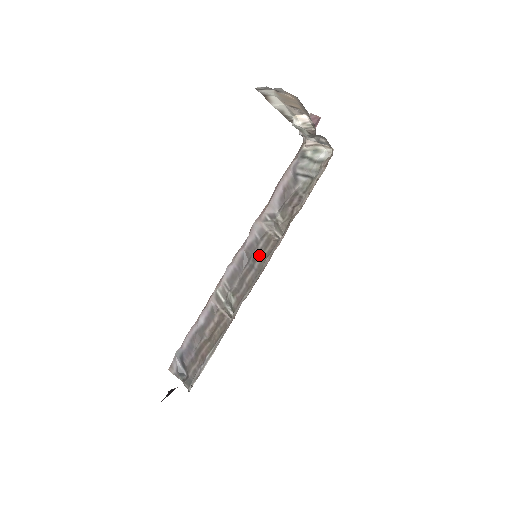
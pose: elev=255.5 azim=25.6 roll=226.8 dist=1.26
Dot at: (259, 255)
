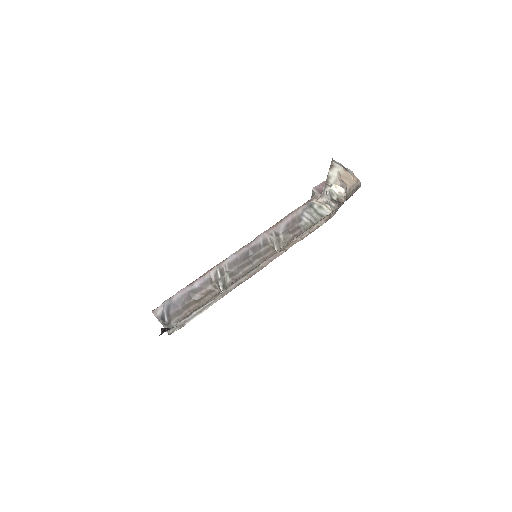
Dot at: (259, 256)
